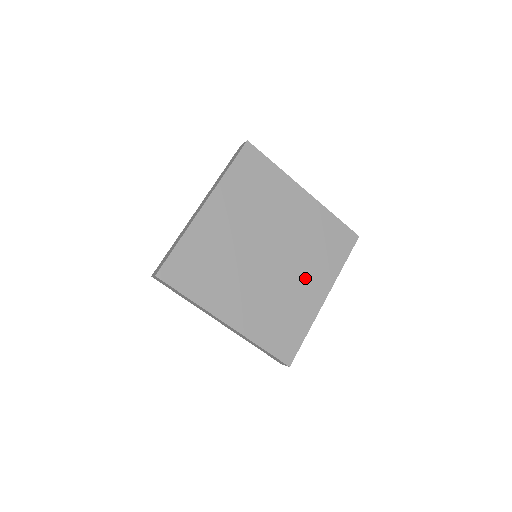
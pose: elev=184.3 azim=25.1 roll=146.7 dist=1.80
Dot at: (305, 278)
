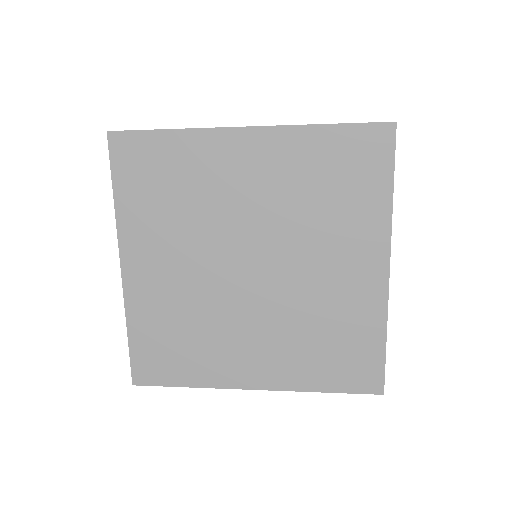
Dot at: (258, 342)
